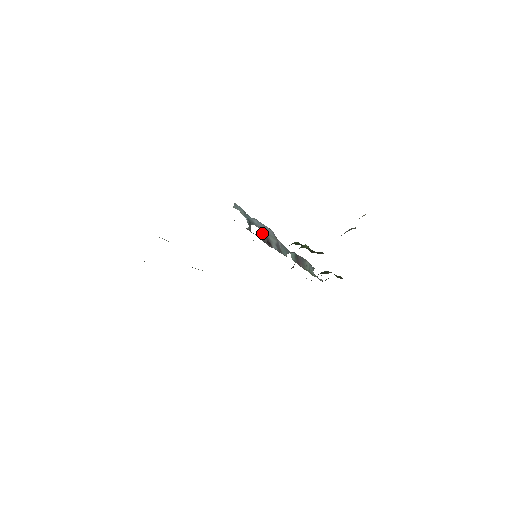
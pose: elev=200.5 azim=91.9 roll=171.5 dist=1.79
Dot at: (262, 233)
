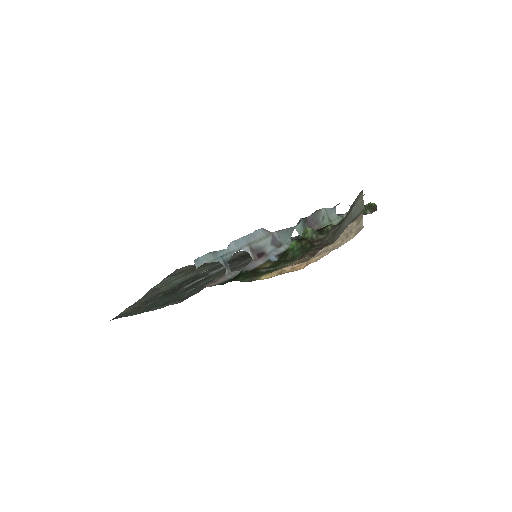
Dot at: occluded
